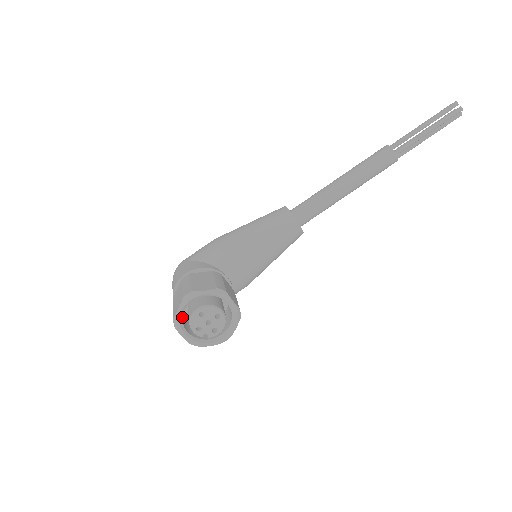
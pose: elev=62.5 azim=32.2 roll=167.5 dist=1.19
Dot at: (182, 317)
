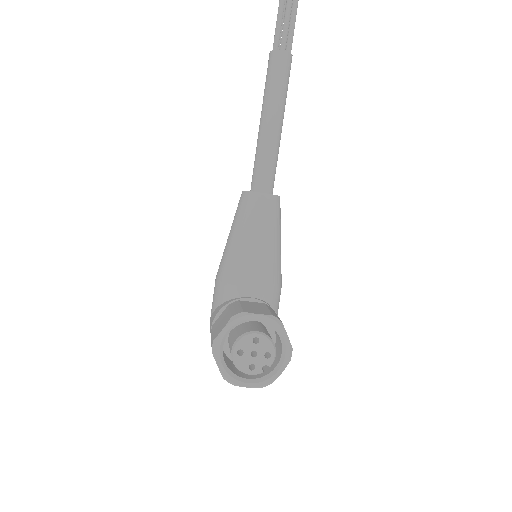
Dot at: (230, 370)
